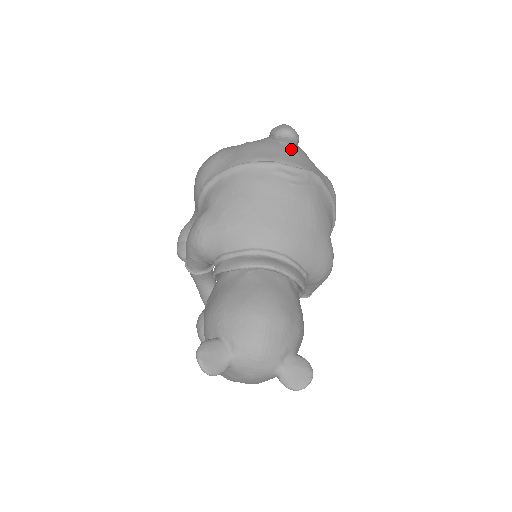
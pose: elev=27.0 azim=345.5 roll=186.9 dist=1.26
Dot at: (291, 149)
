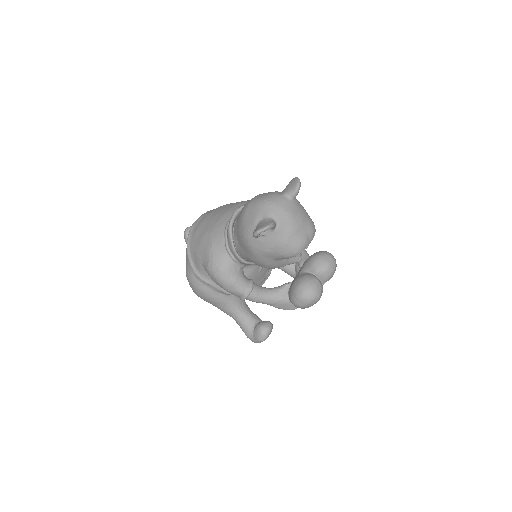
Dot at: occluded
